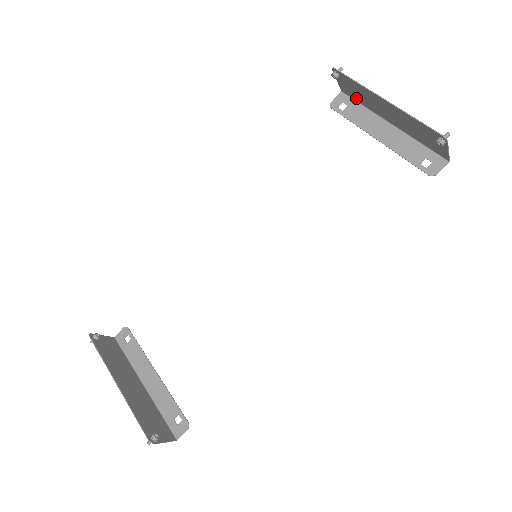
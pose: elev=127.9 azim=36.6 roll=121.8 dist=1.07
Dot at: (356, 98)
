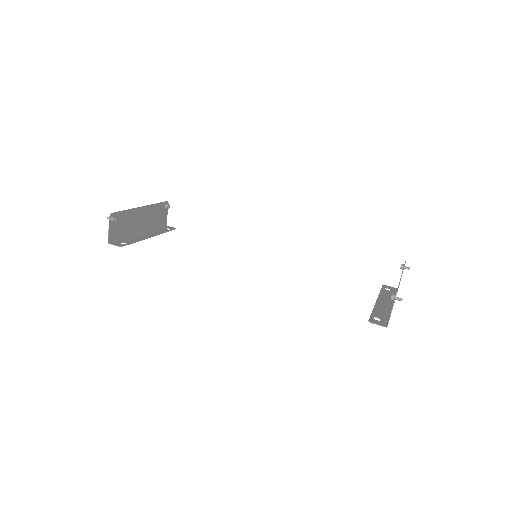
Dot at: occluded
